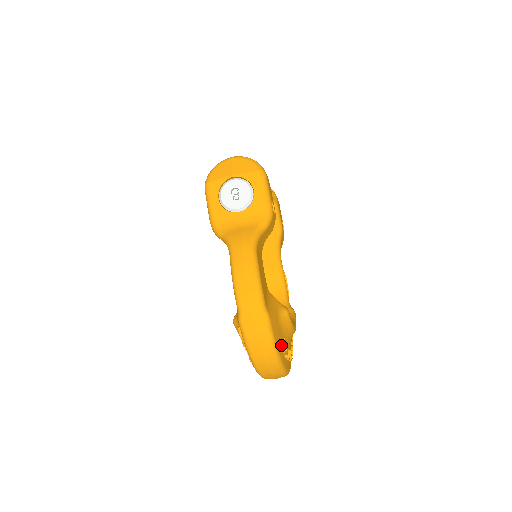
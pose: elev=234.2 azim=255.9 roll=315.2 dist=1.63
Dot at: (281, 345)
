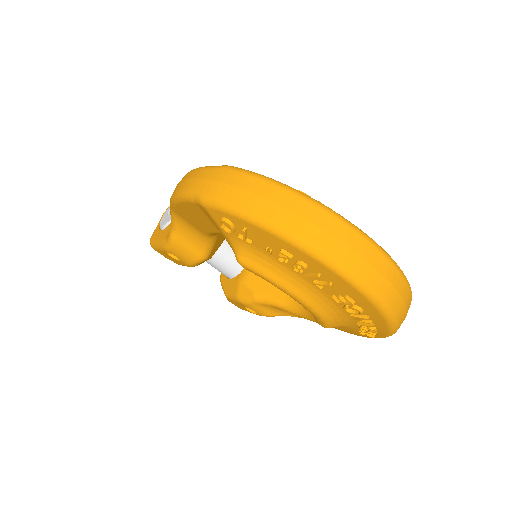
Dot at: occluded
